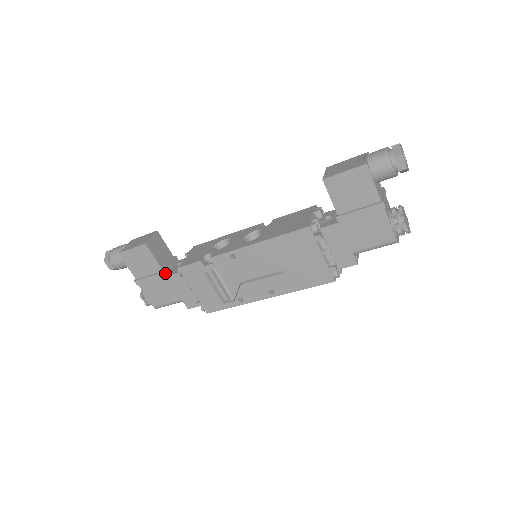
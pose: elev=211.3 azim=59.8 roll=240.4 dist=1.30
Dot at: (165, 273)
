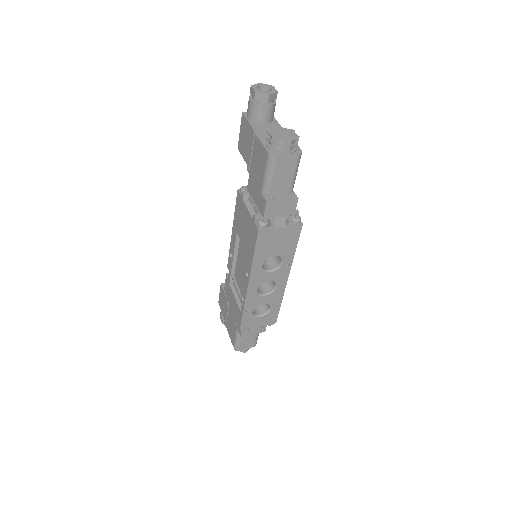
Dot at: (228, 304)
